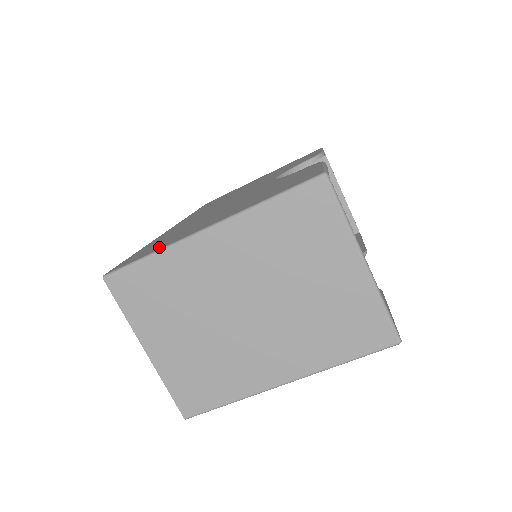
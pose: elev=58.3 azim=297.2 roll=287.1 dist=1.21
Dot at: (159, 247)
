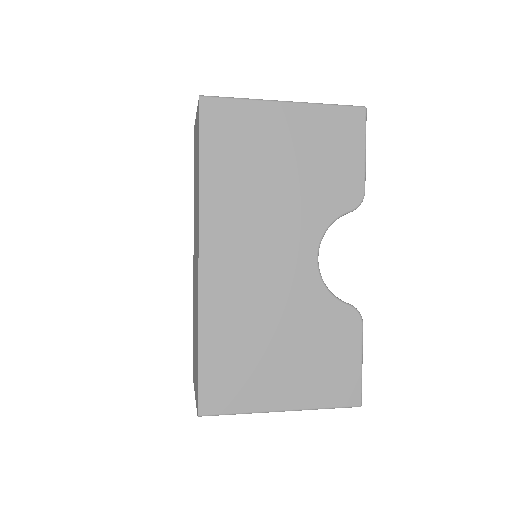
Dot at: (242, 402)
